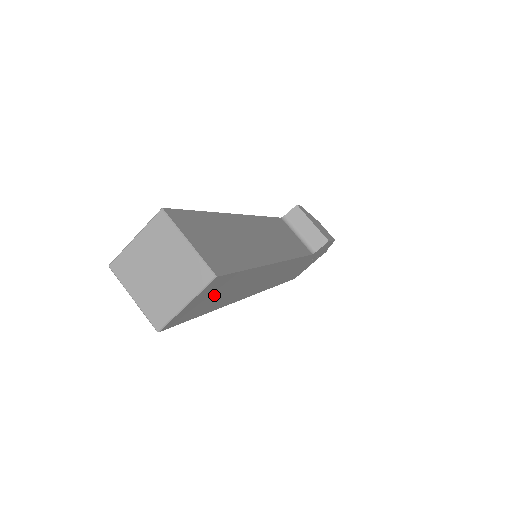
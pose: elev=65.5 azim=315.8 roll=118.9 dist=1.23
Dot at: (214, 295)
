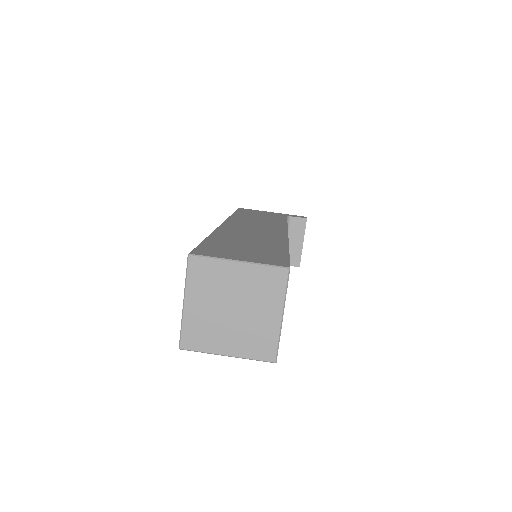
Dot at: occluded
